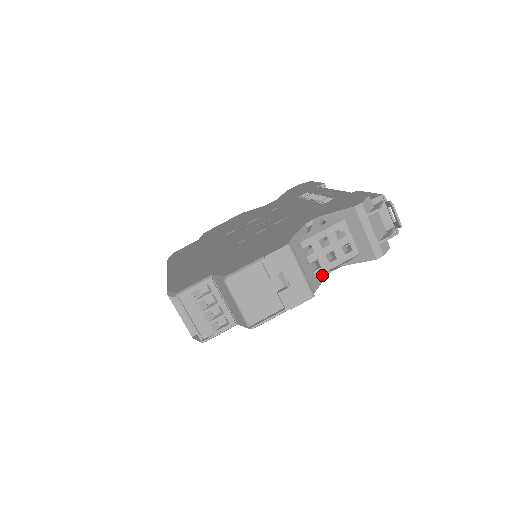
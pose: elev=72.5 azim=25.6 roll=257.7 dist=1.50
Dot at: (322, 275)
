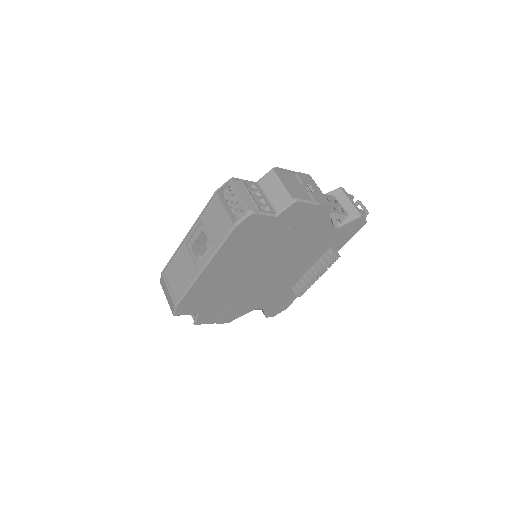
Dot at: occluded
